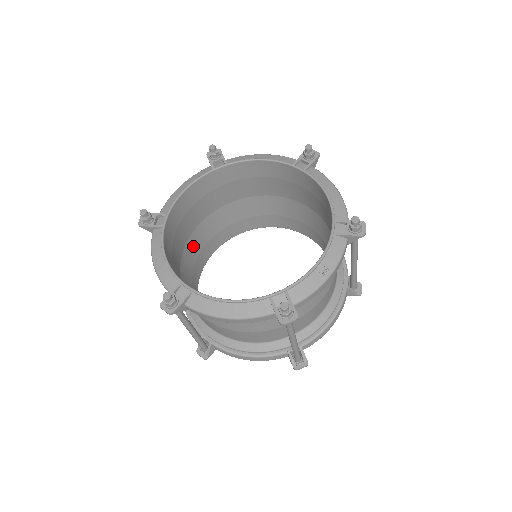
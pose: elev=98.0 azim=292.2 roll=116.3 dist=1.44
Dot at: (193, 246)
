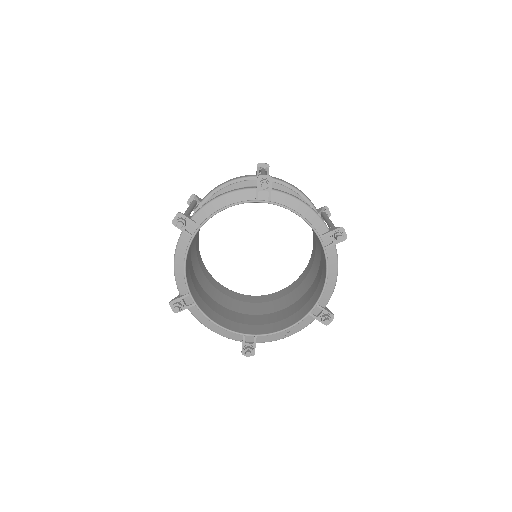
Dot at: occluded
